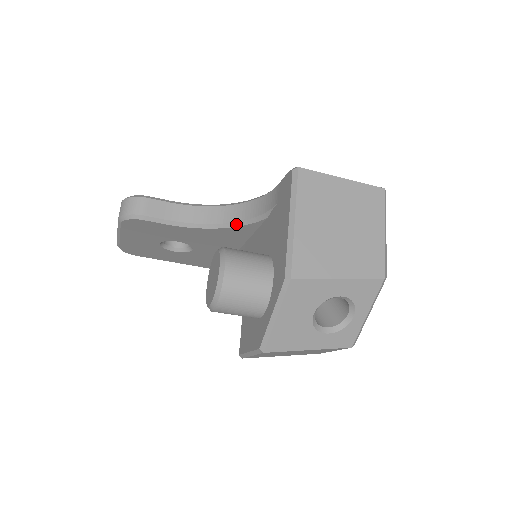
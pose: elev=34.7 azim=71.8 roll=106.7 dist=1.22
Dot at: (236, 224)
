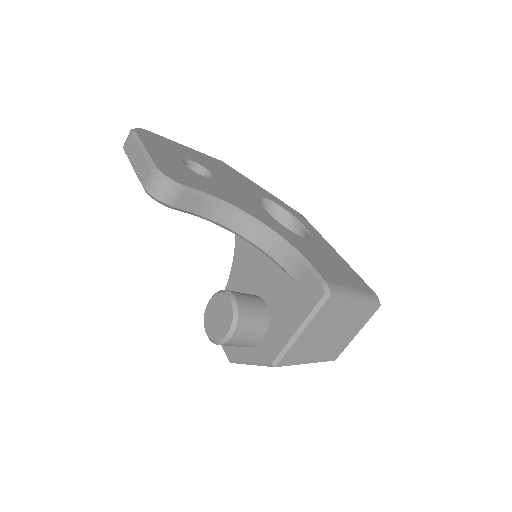
Dot at: (254, 245)
